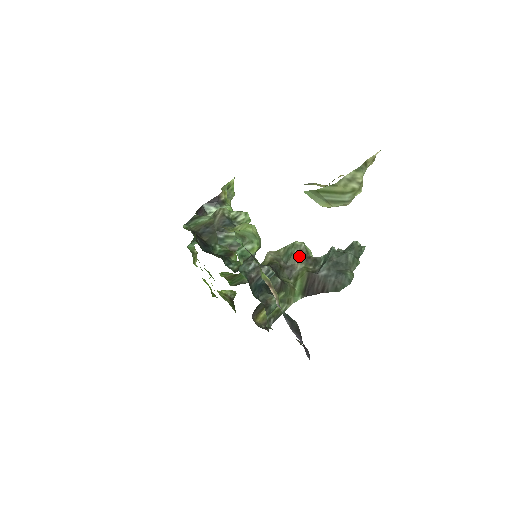
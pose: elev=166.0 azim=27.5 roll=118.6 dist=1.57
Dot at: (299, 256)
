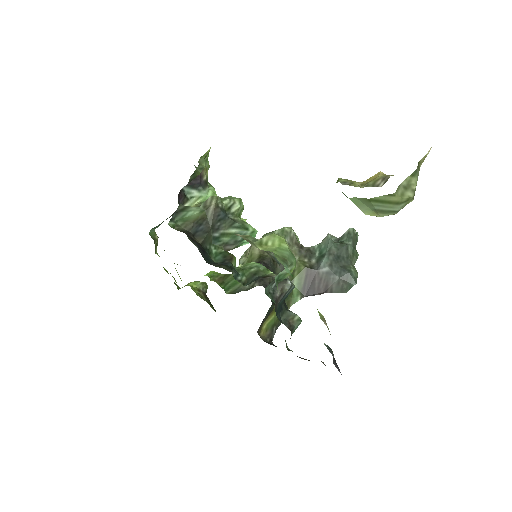
Dot at: (291, 246)
